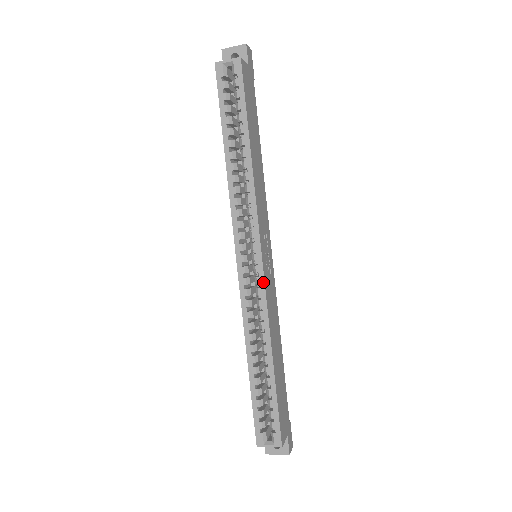
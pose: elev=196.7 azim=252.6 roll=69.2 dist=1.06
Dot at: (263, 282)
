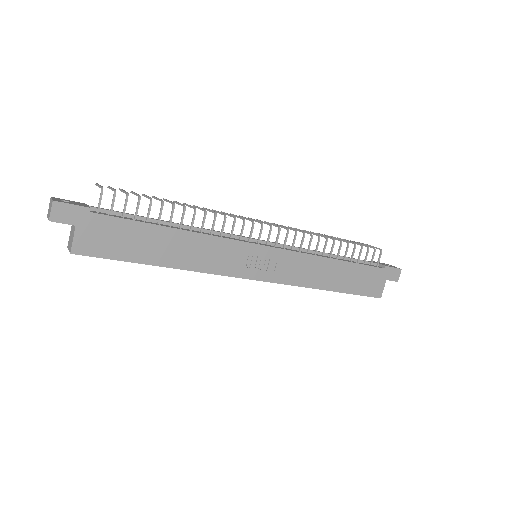
Dot at: occluded
